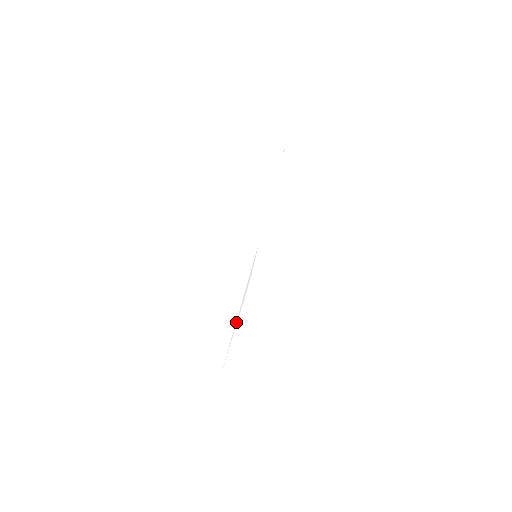
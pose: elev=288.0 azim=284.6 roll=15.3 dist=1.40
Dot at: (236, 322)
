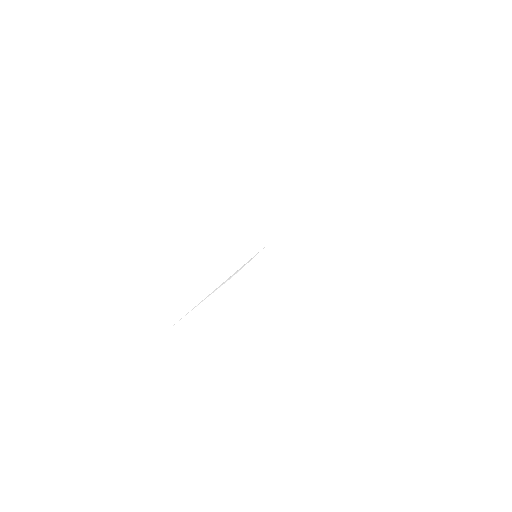
Dot at: (205, 298)
